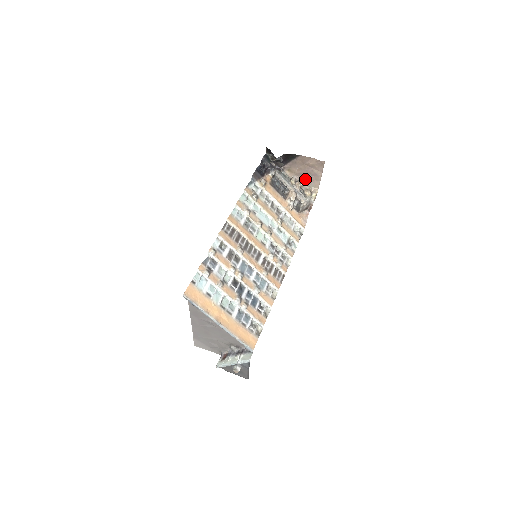
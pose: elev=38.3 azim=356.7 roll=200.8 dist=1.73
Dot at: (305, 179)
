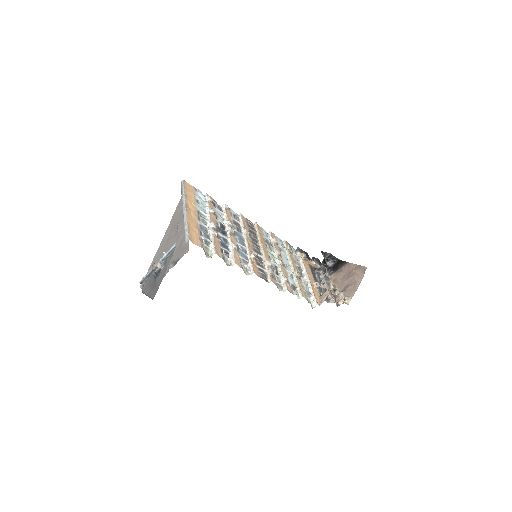
Dot at: (344, 289)
